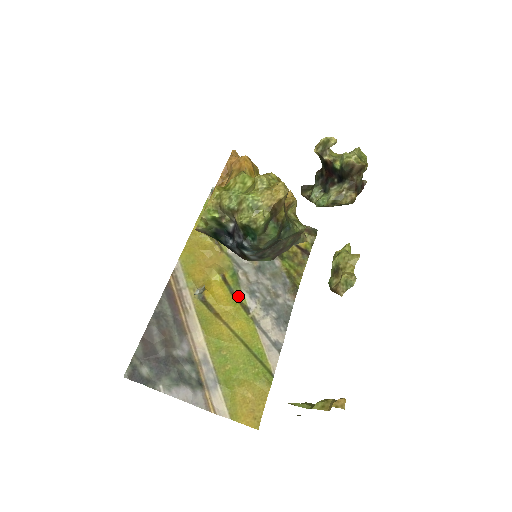
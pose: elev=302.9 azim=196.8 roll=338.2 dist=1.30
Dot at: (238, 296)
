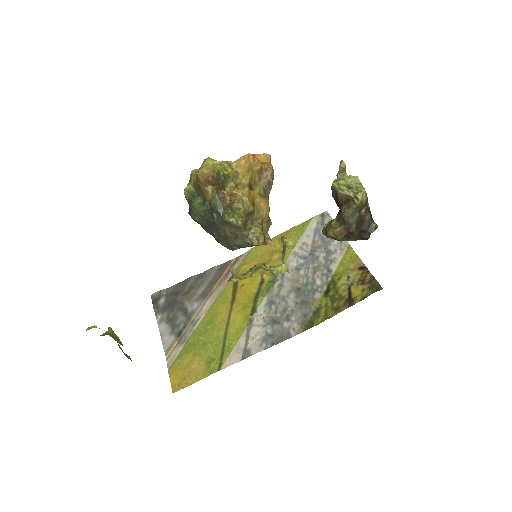
Dot at: (258, 298)
